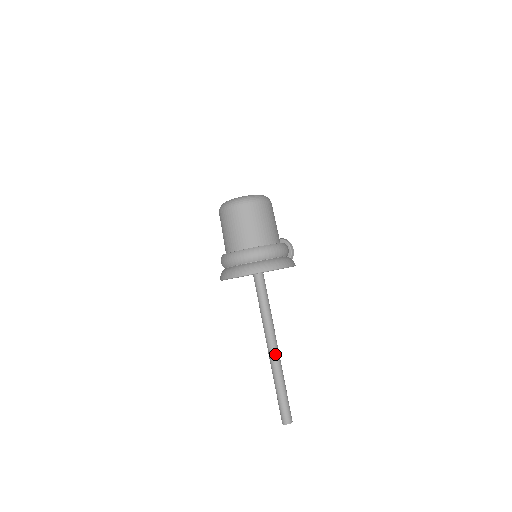
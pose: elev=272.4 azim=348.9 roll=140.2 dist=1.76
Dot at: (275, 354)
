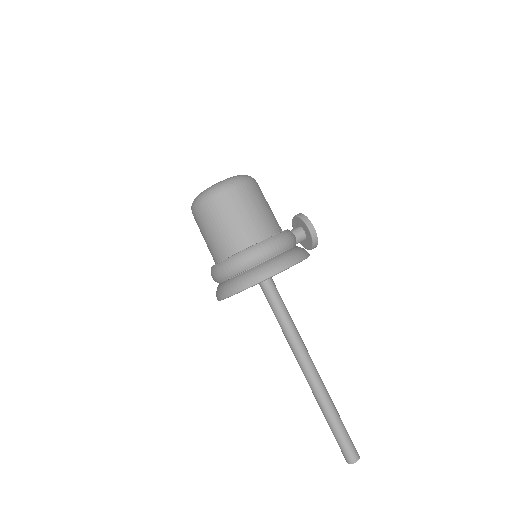
Dot at: (310, 379)
